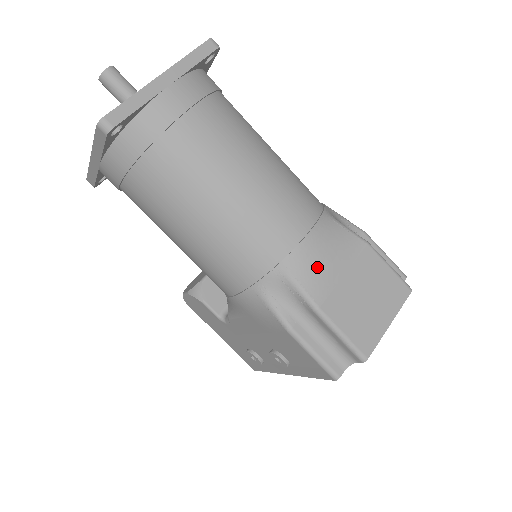
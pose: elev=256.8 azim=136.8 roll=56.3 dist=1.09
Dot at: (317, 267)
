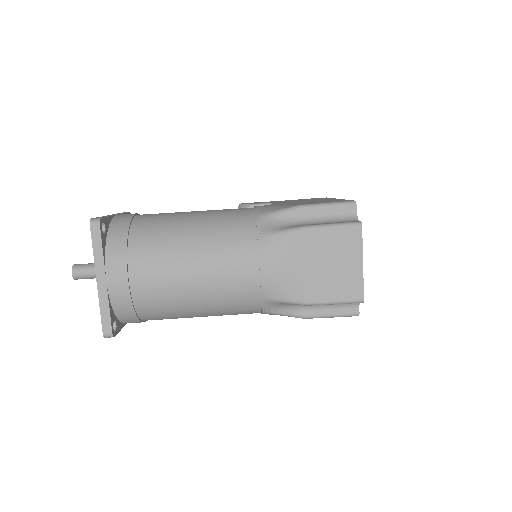
Dot at: (284, 282)
